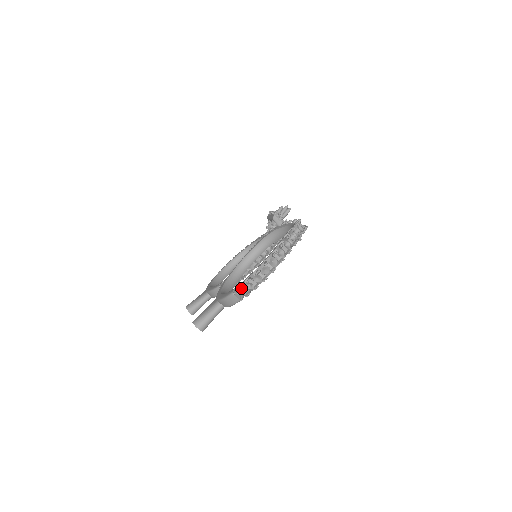
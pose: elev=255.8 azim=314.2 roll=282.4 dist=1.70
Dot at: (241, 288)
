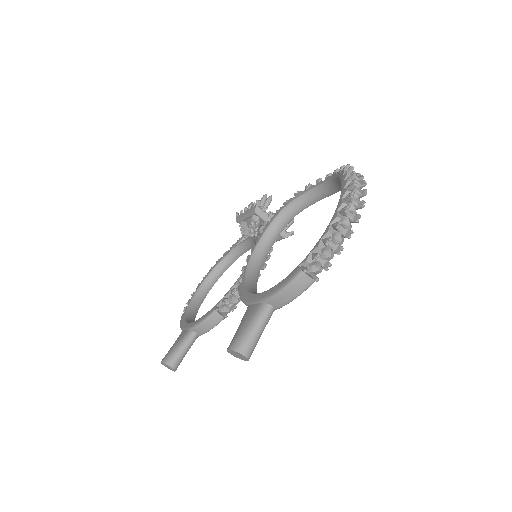
Dot at: (318, 256)
